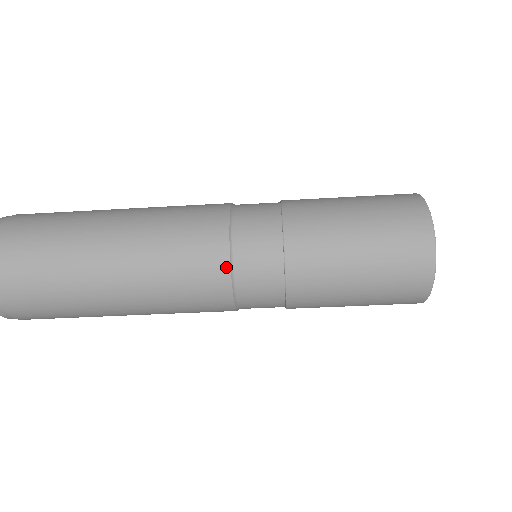
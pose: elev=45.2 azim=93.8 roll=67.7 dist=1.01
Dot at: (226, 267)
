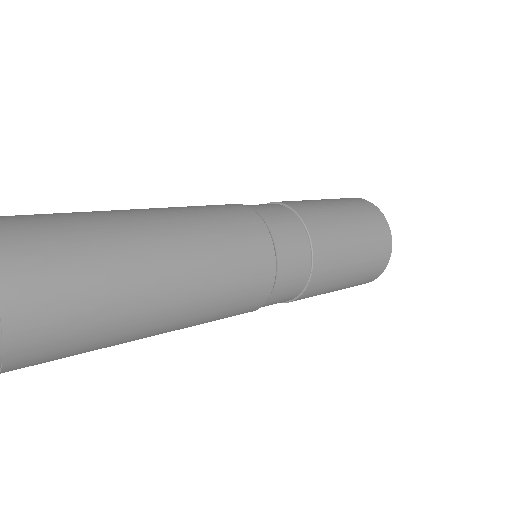
Dot at: (263, 303)
